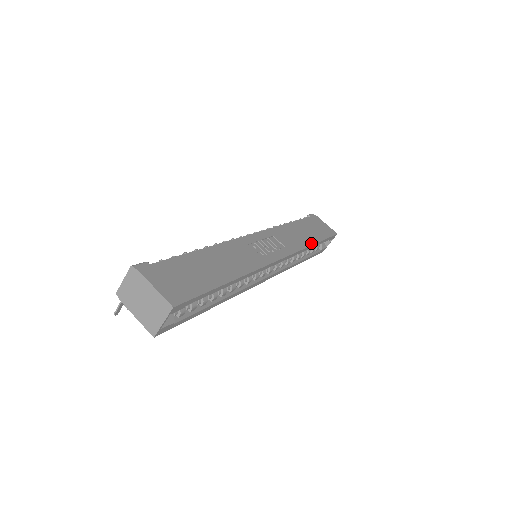
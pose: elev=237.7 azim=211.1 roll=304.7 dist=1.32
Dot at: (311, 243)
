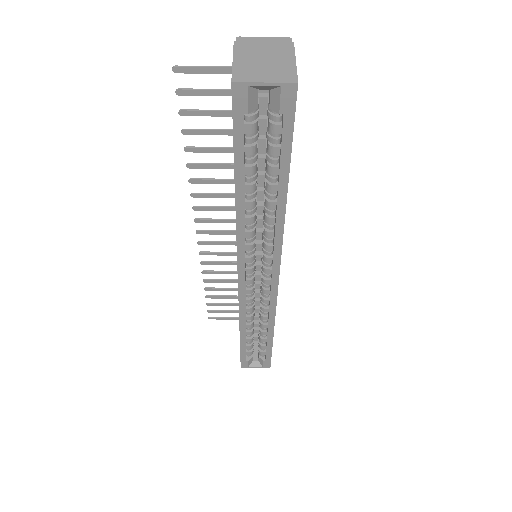
Dot at: occluded
